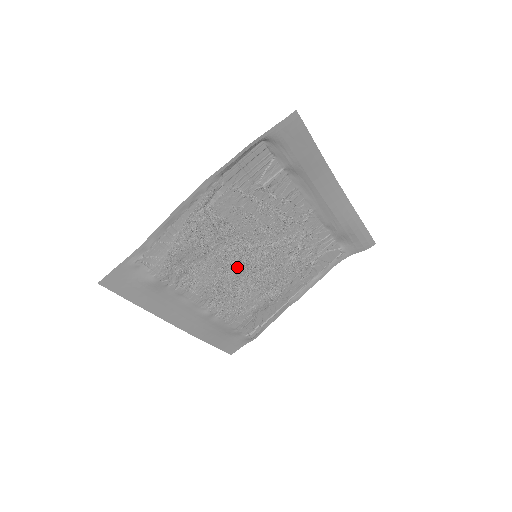
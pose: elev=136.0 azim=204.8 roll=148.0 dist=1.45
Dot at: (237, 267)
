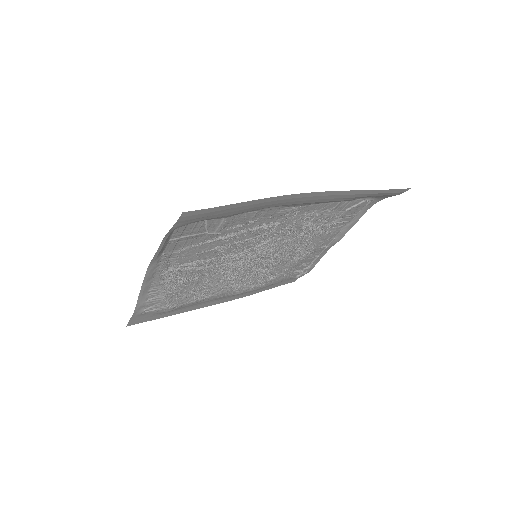
Dot at: (243, 267)
